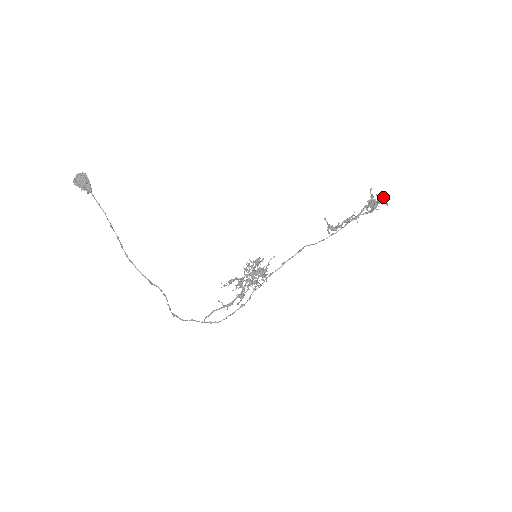
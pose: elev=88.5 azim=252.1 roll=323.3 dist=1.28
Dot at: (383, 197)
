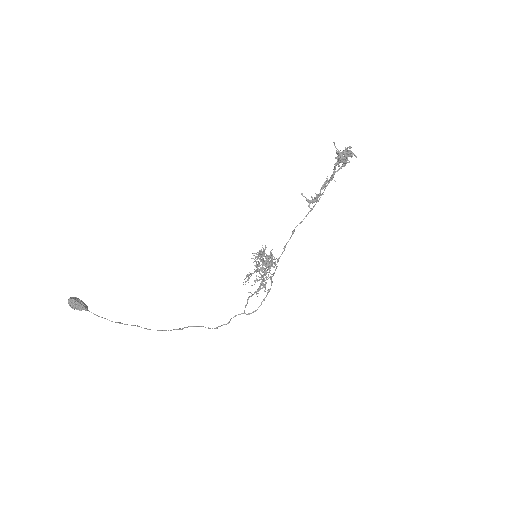
Dot at: (348, 153)
